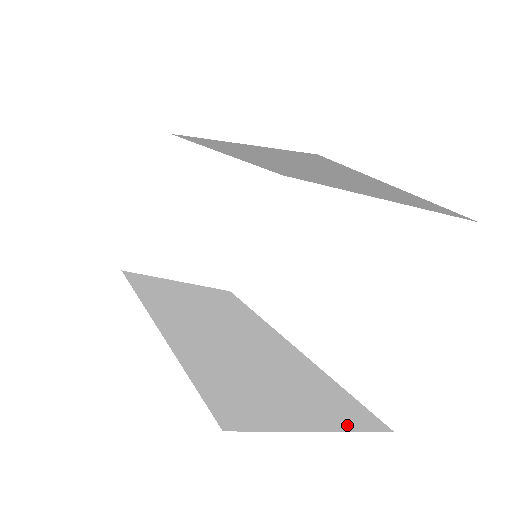
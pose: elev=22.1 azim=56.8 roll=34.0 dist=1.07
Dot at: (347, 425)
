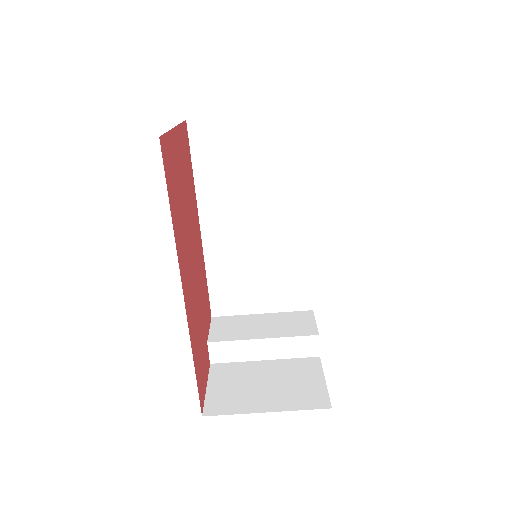
Dot at: occluded
